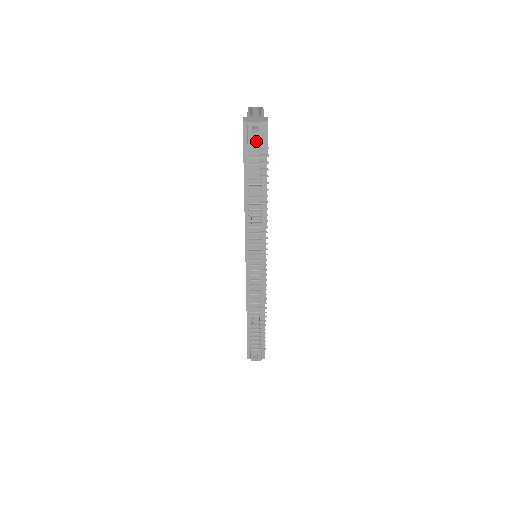
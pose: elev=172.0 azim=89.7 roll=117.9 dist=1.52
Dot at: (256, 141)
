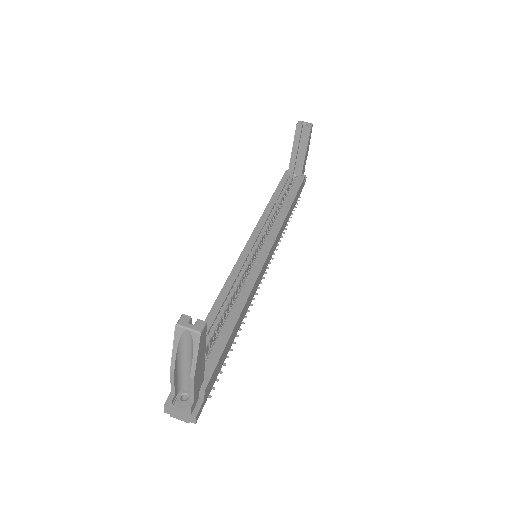
Dot at: occluded
